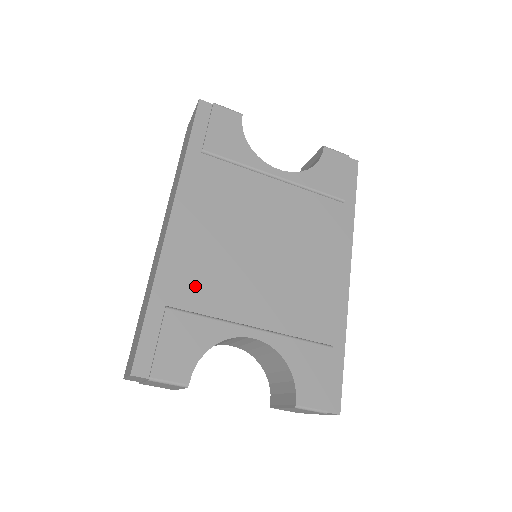
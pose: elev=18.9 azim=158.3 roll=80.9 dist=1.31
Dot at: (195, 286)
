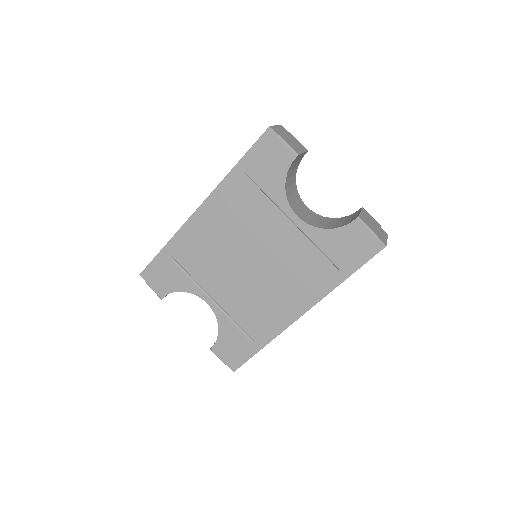
Dot at: (192, 255)
